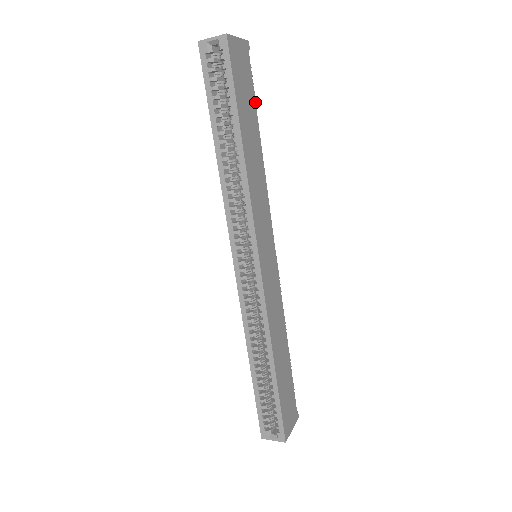
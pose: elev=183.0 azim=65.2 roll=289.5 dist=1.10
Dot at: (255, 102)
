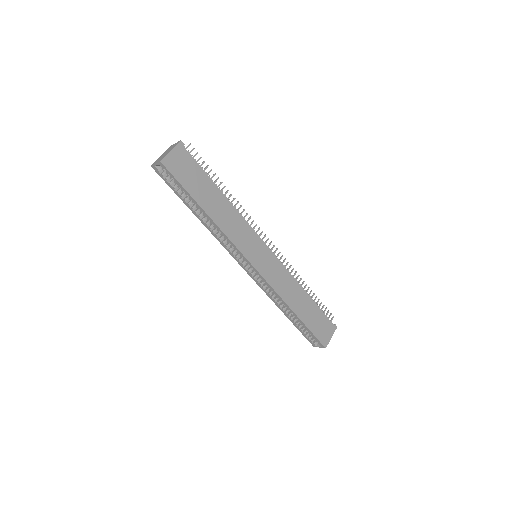
Dot at: (206, 173)
